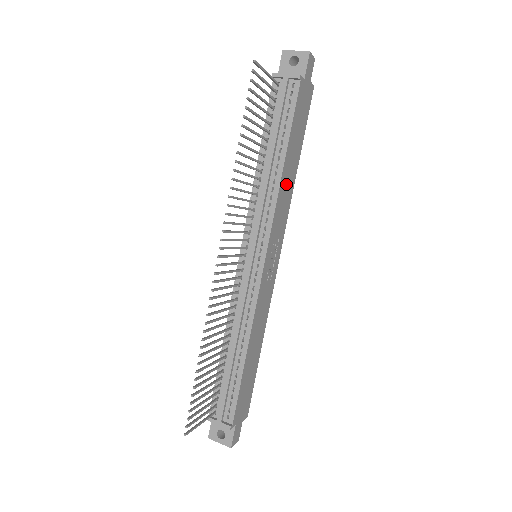
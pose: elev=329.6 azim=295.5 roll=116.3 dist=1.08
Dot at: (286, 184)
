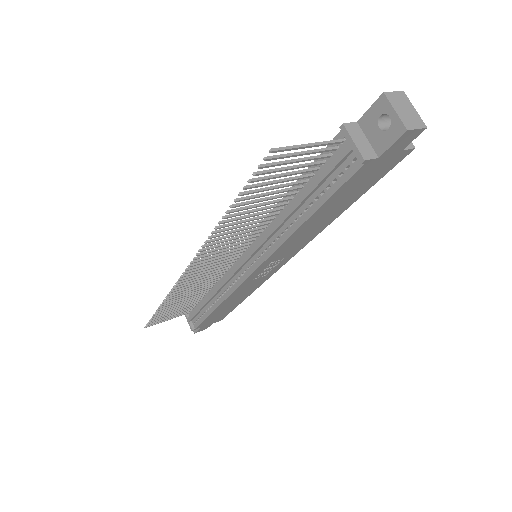
Dot at: (307, 231)
